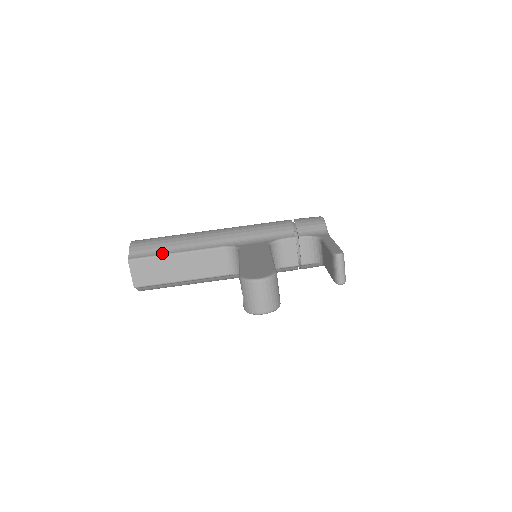
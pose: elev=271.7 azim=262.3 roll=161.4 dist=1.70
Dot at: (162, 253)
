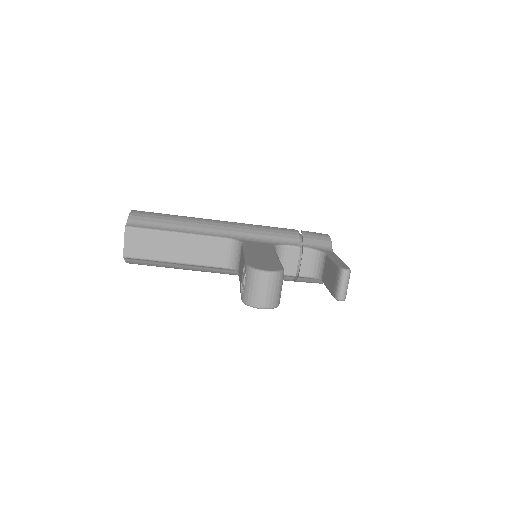
Dot at: (162, 228)
